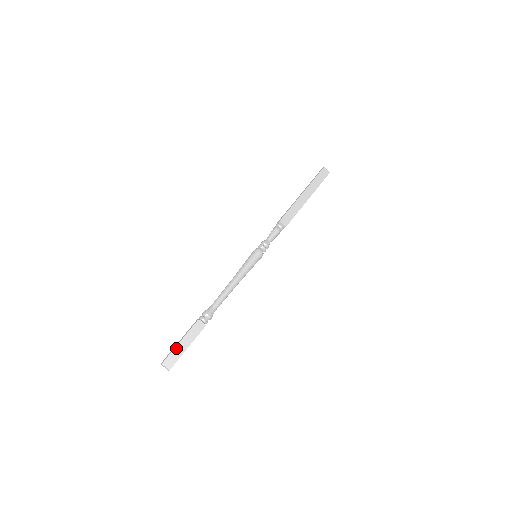
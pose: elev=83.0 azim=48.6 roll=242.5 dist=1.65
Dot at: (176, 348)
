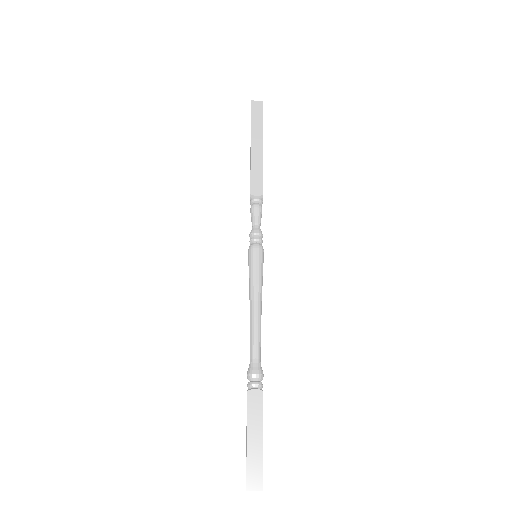
Dot at: (248, 453)
